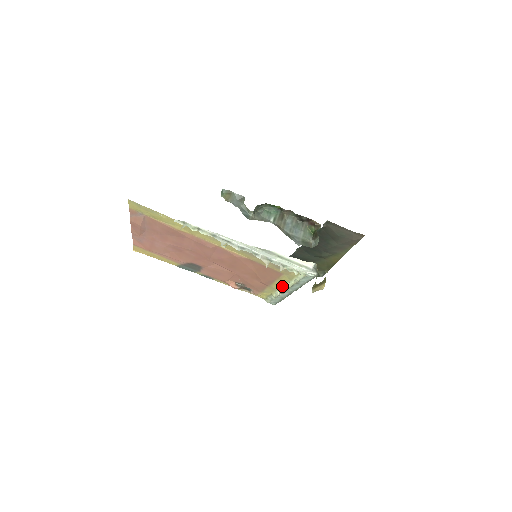
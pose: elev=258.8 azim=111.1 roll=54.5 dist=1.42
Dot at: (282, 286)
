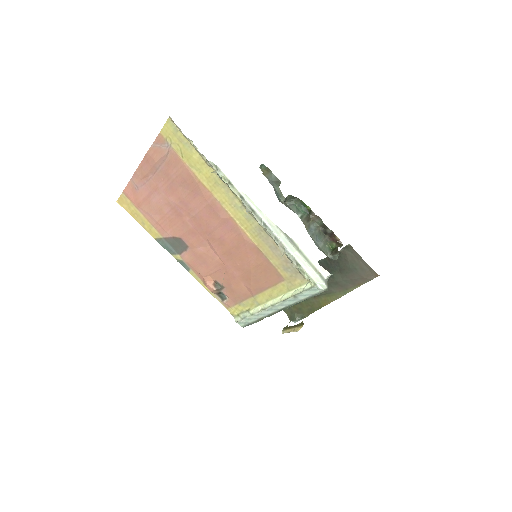
Dot at: (271, 299)
